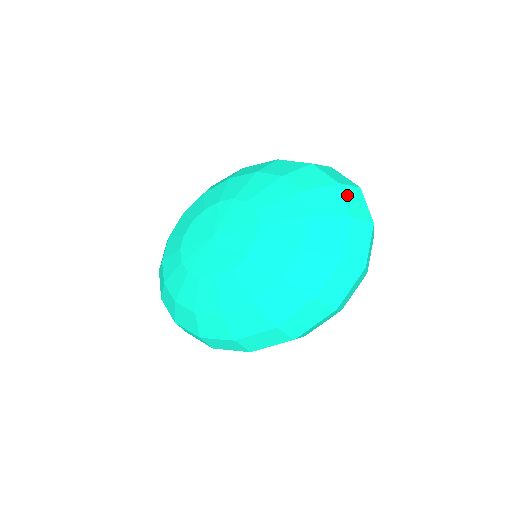
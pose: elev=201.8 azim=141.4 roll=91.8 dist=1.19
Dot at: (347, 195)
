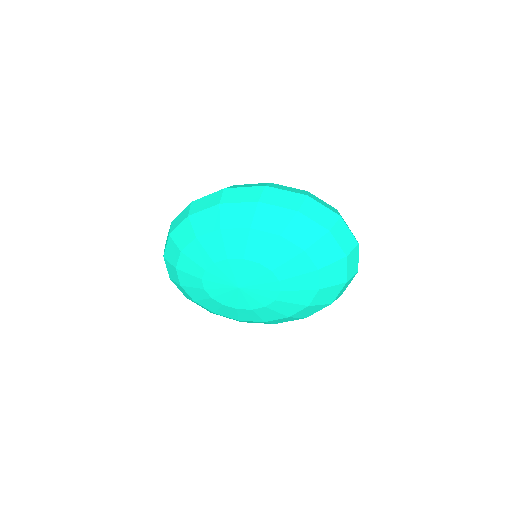
Dot at: (338, 237)
